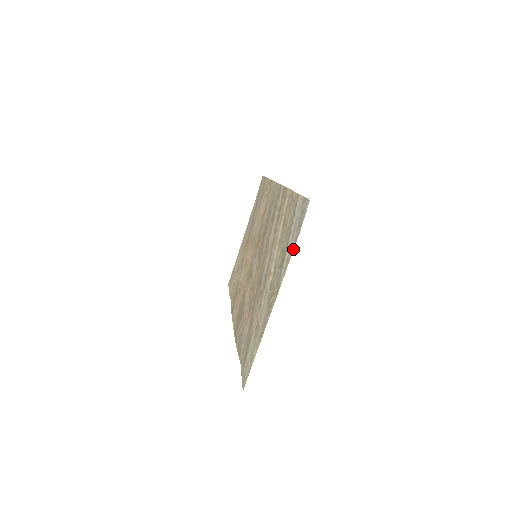
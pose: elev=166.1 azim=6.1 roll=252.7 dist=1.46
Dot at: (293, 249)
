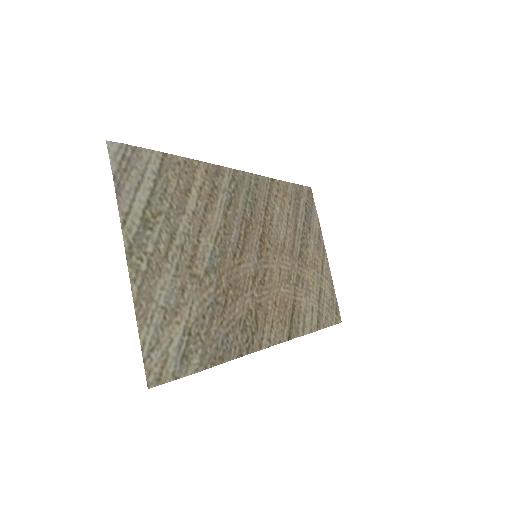
Dot at: (117, 197)
